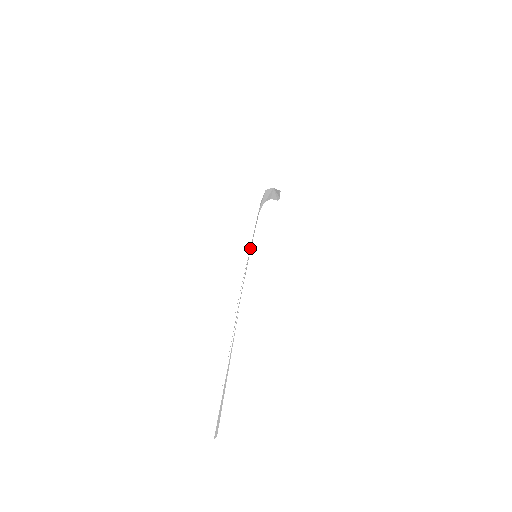
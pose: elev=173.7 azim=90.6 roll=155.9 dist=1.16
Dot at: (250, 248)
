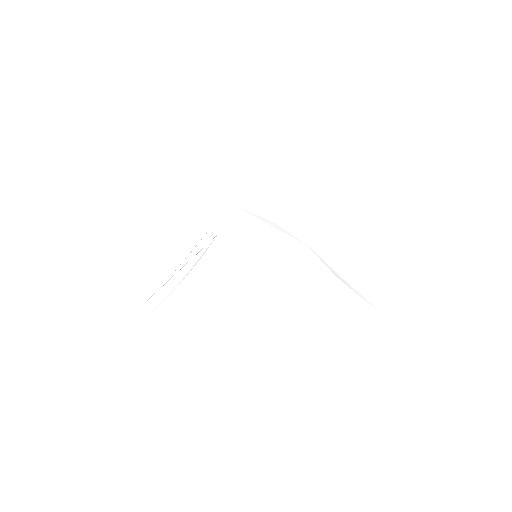
Dot at: (223, 217)
